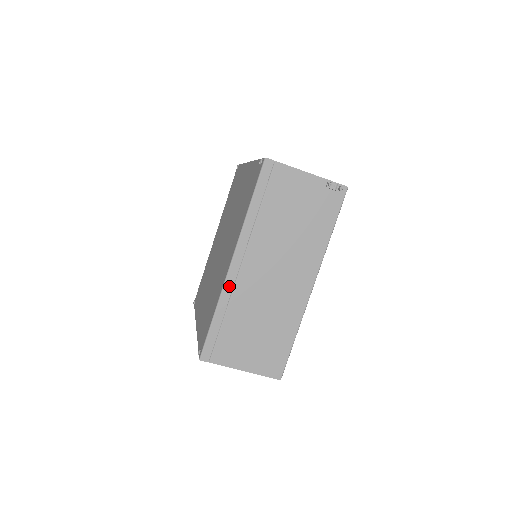
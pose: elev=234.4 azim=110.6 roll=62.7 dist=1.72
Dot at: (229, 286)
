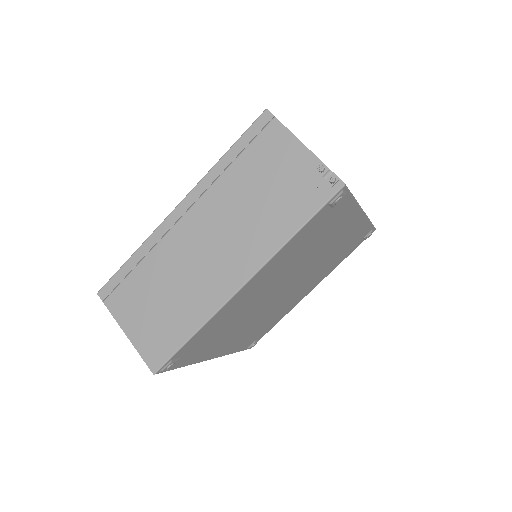
Dot at: (161, 231)
